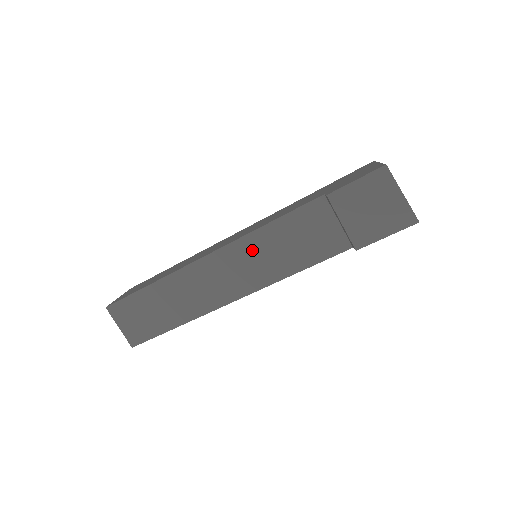
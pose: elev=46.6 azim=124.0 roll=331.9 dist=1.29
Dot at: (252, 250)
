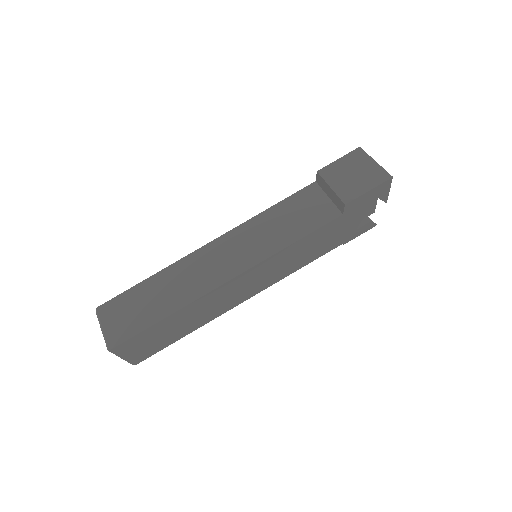
Dot at: (254, 230)
